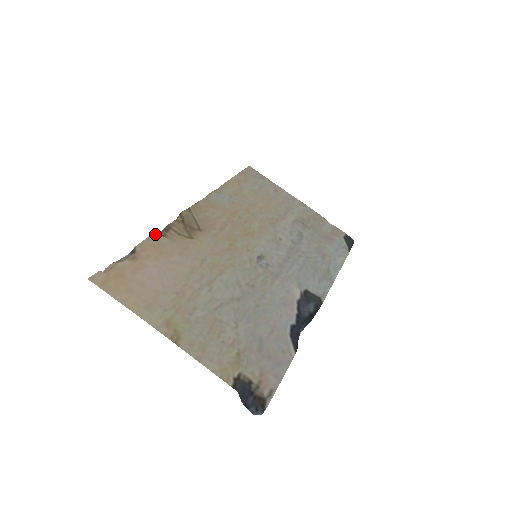
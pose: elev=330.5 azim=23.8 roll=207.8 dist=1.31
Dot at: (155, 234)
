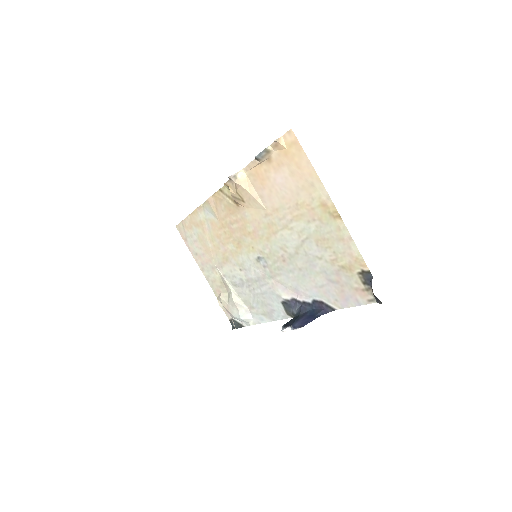
Dot at: (245, 170)
